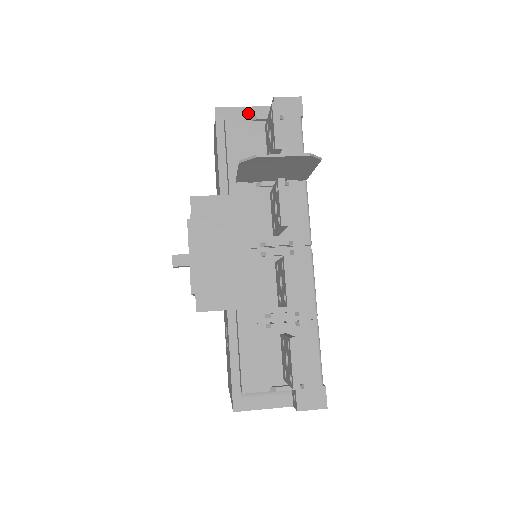
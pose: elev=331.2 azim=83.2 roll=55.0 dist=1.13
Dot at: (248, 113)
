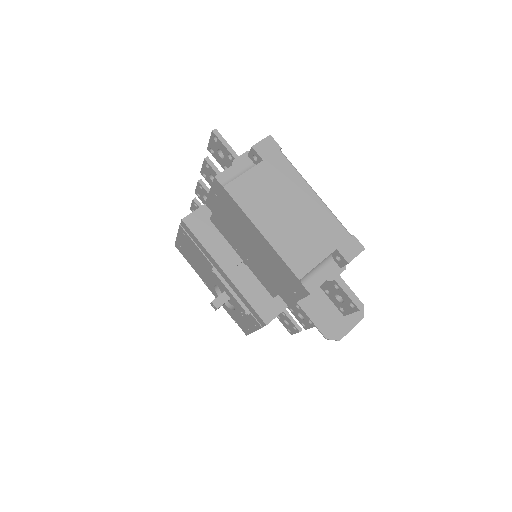
Dot at: occluded
